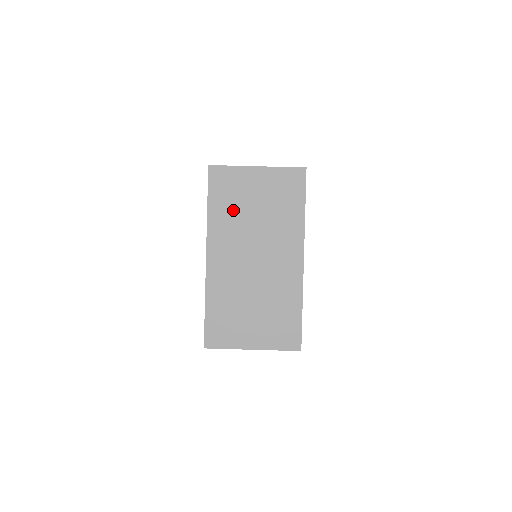
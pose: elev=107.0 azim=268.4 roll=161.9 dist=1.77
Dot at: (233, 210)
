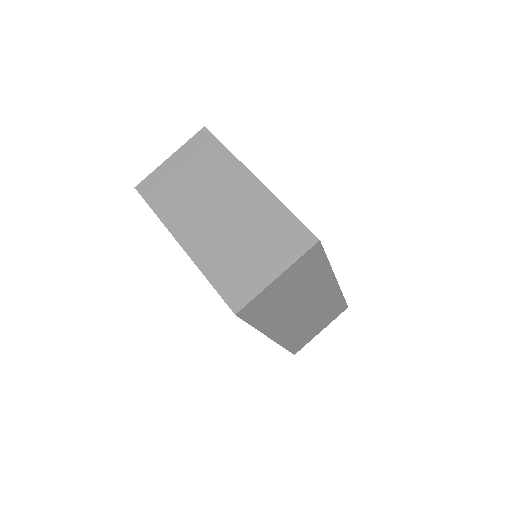
Dot at: (175, 197)
